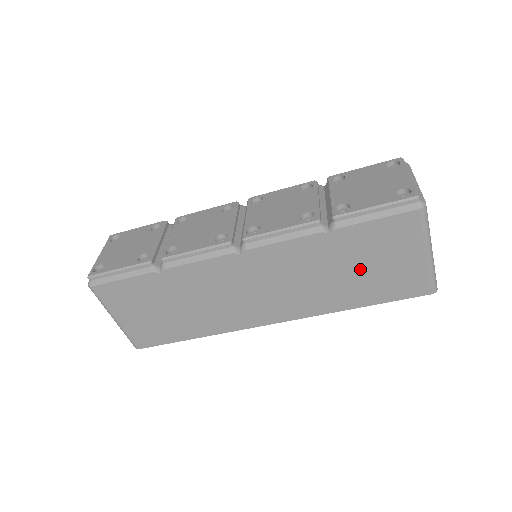
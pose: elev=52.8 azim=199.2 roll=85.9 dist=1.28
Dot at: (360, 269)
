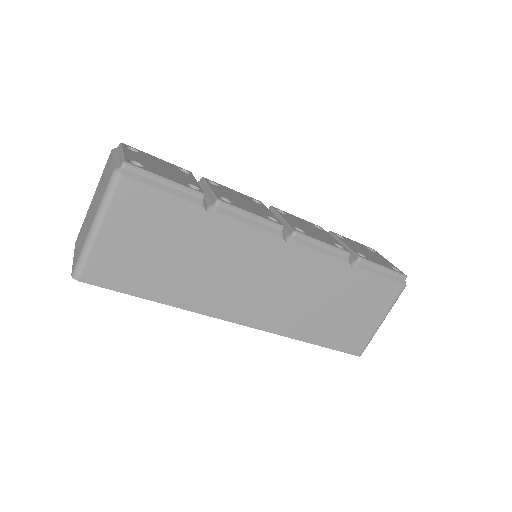
Dot at: (342, 309)
